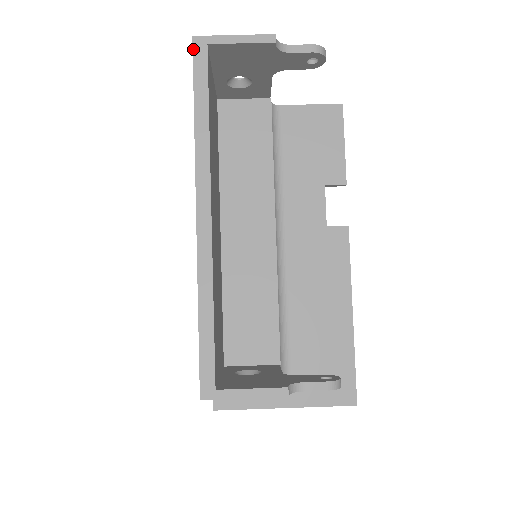
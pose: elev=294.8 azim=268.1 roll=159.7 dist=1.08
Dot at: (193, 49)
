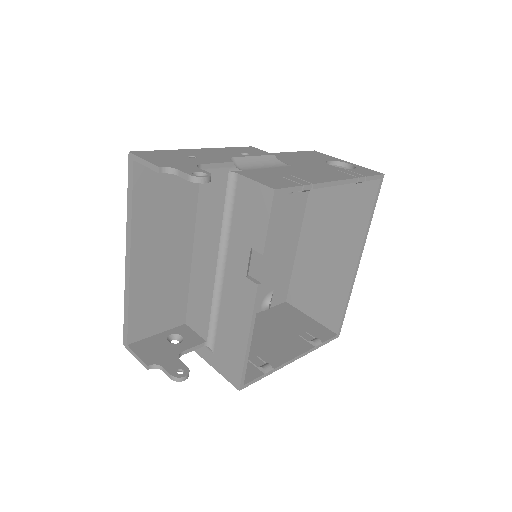
Dot at: (128, 161)
